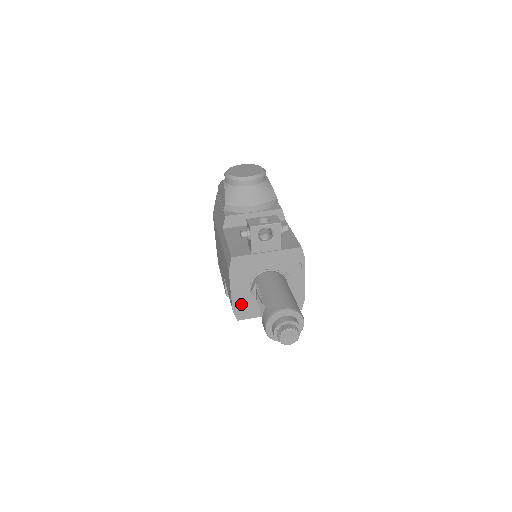
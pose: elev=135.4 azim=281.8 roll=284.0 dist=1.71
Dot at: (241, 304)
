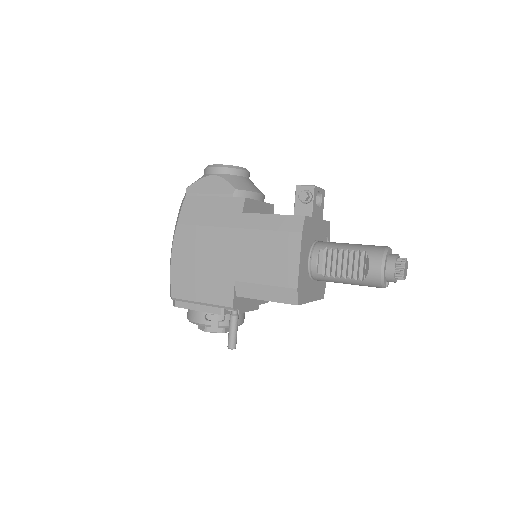
Dot at: (302, 282)
